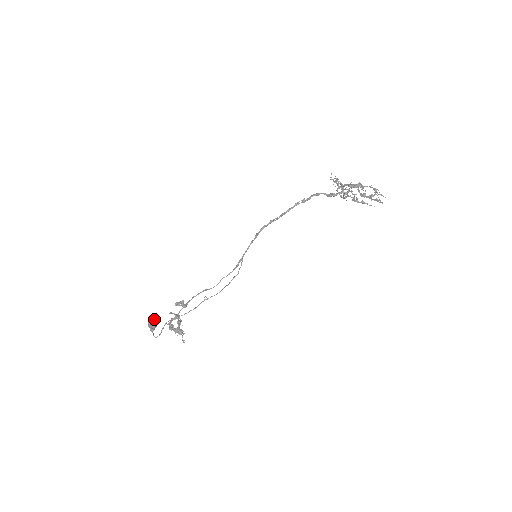
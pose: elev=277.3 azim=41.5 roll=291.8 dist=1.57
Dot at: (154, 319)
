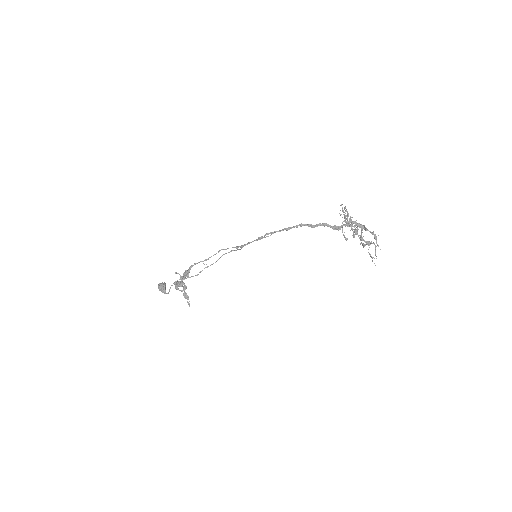
Dot at: (164, 289)
